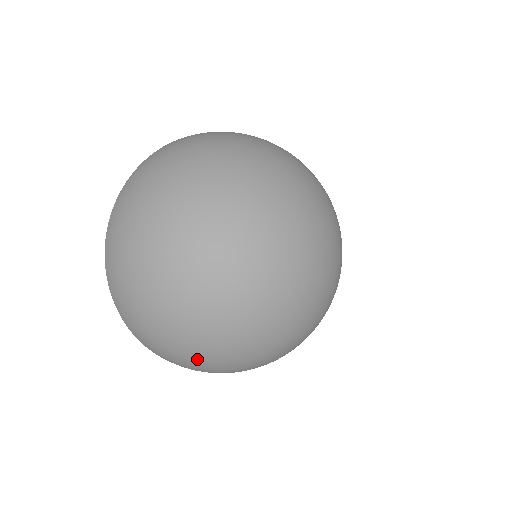
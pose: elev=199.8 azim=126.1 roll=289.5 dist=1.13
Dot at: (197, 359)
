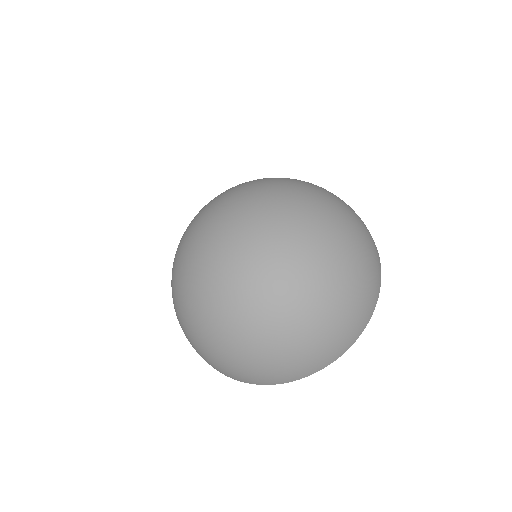
Dot at: (219, 349)
